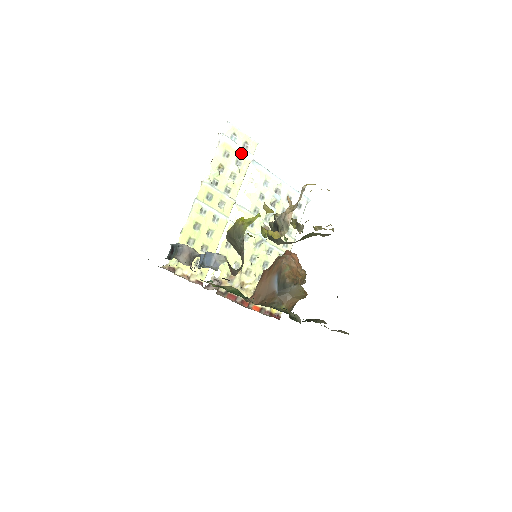
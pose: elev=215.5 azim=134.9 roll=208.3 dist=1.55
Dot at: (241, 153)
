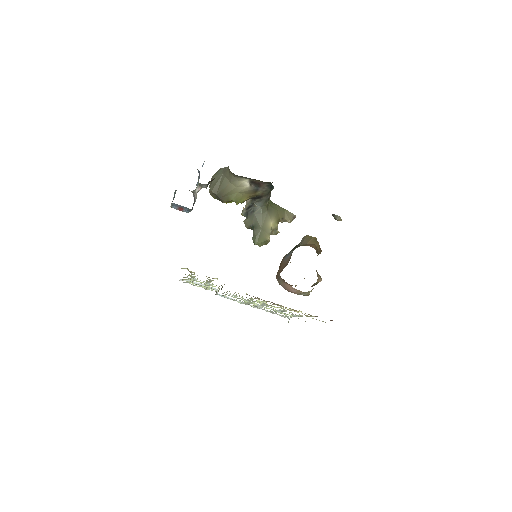
Dot at: (205, 287)
